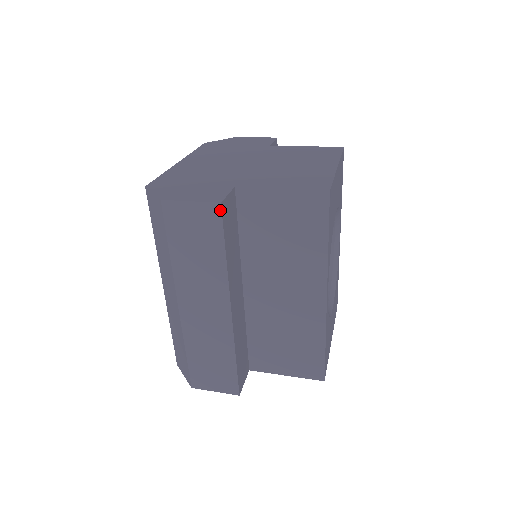
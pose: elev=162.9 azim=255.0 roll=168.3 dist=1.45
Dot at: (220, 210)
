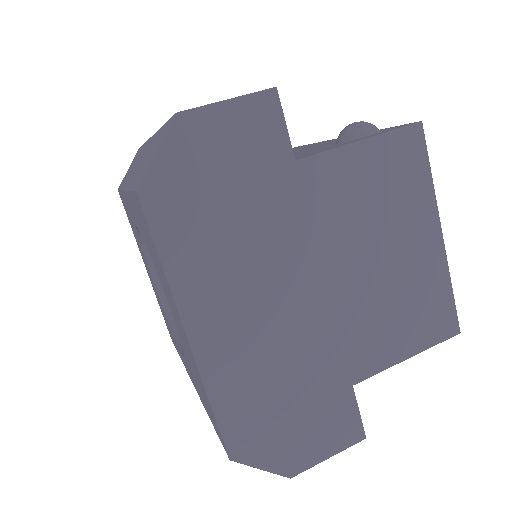
Dot at: occluded
